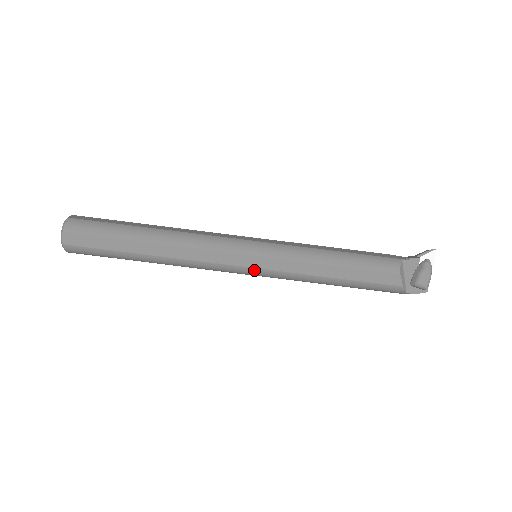
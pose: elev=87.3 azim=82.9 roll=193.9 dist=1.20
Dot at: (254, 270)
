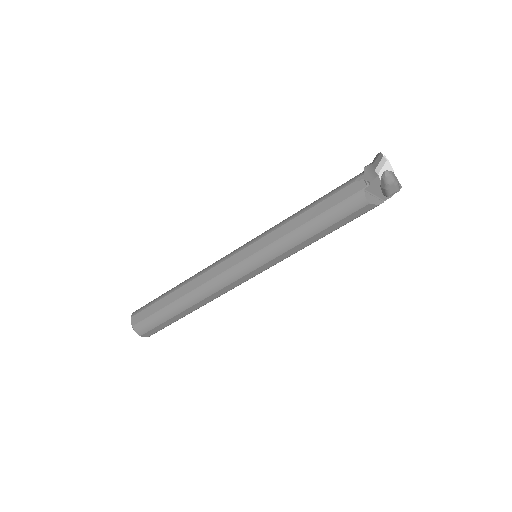
Dot at: occluded
